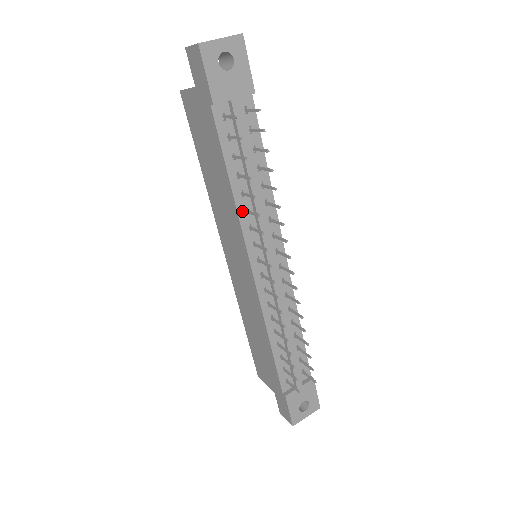
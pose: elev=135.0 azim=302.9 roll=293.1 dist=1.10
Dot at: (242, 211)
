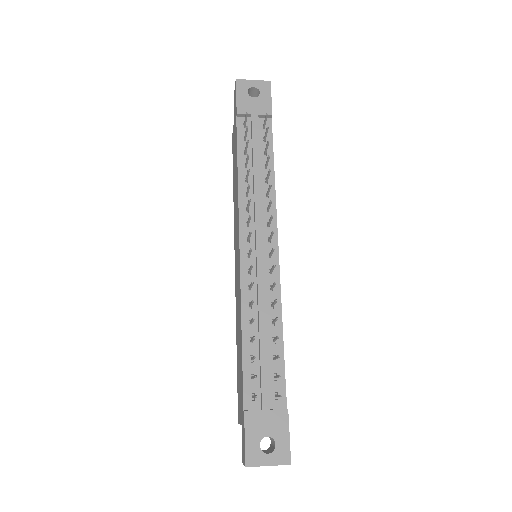
Dot at: (243, 194)
